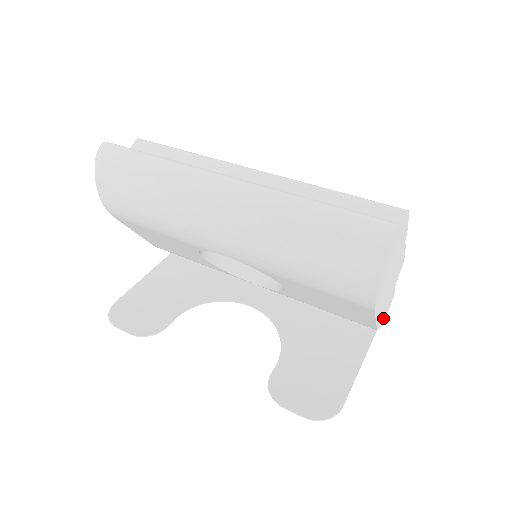
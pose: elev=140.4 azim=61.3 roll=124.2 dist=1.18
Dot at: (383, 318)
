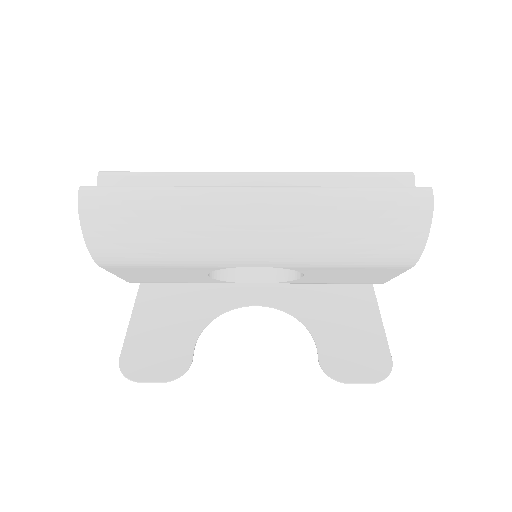
Dot at: occluded
